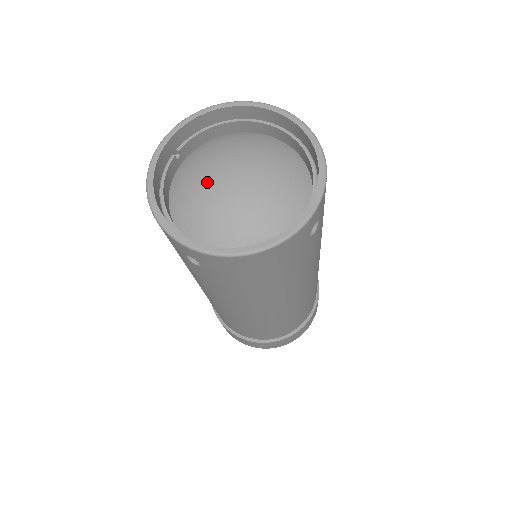
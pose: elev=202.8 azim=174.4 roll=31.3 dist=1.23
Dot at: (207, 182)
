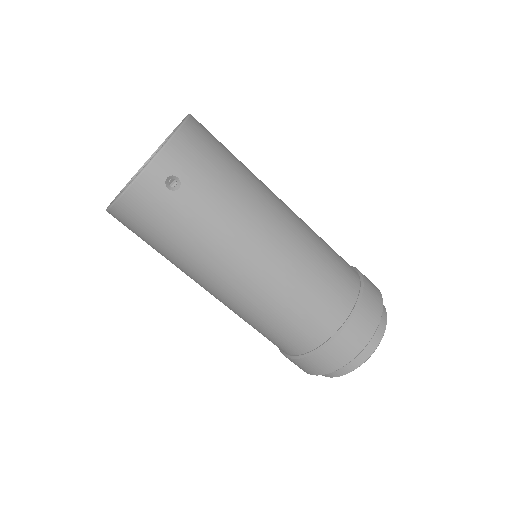
Dot at: occluded
